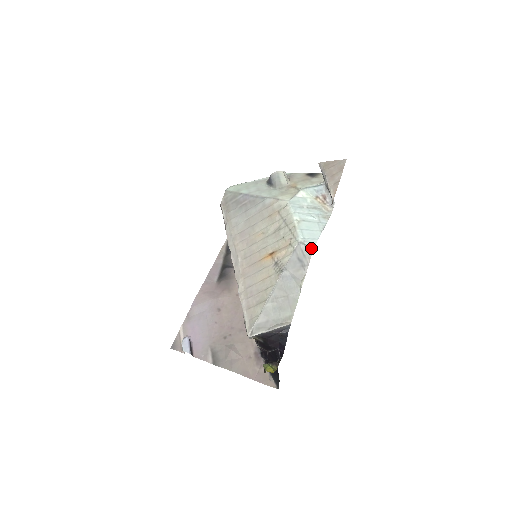
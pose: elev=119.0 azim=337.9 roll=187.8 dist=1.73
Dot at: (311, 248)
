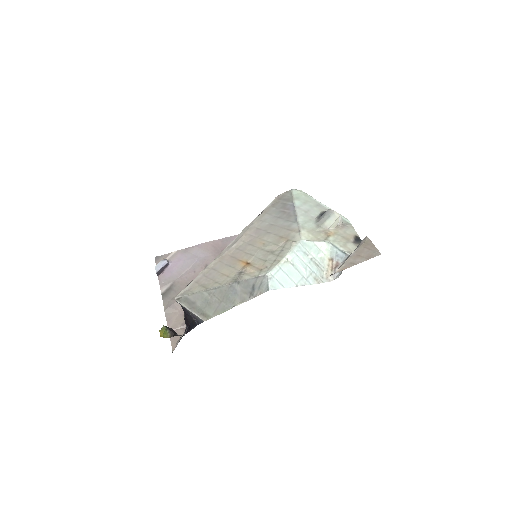
Dot at: (269, 288)
